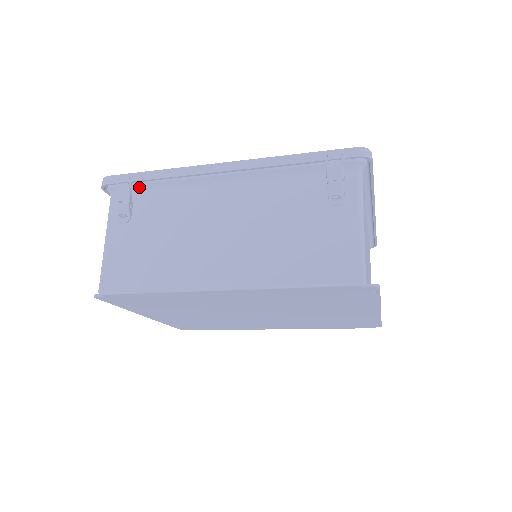
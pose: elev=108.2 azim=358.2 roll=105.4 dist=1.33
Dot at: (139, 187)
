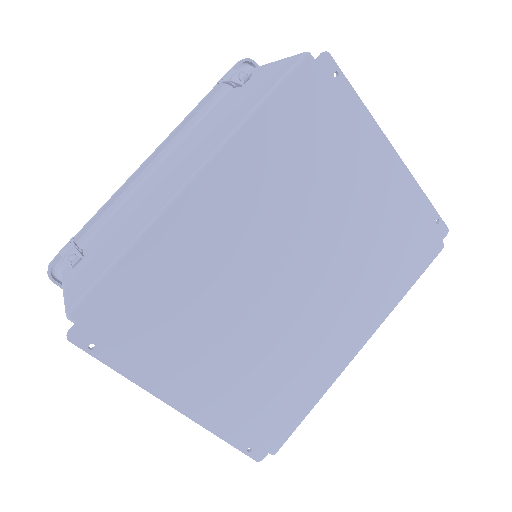
Dot at: (84, 241)
